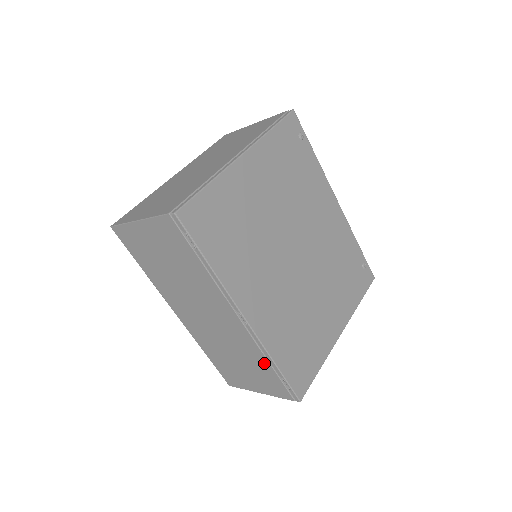
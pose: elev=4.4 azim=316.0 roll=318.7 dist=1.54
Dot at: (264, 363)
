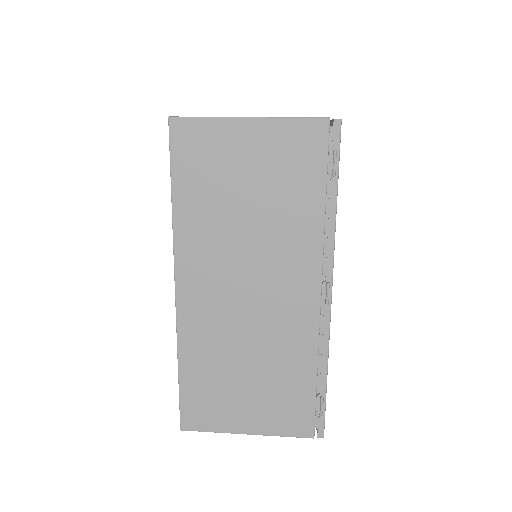
Dot at: (306, 372)
